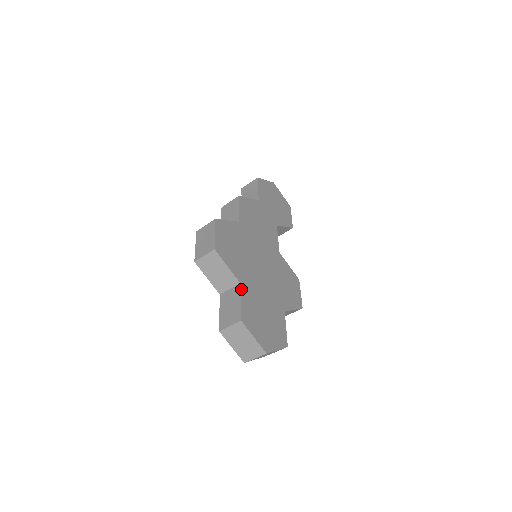
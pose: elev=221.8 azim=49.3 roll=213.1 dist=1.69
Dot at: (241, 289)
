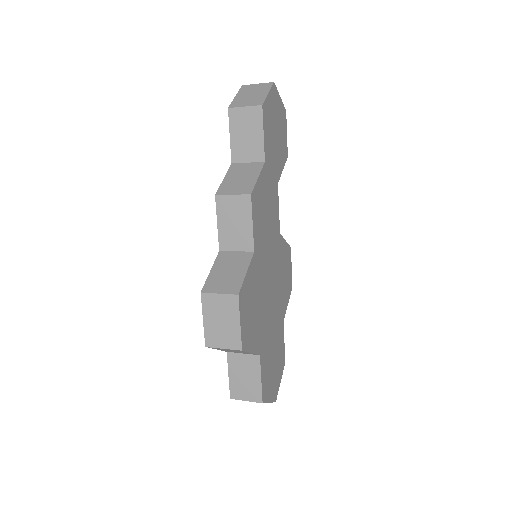
Dot at: (261, 362)
